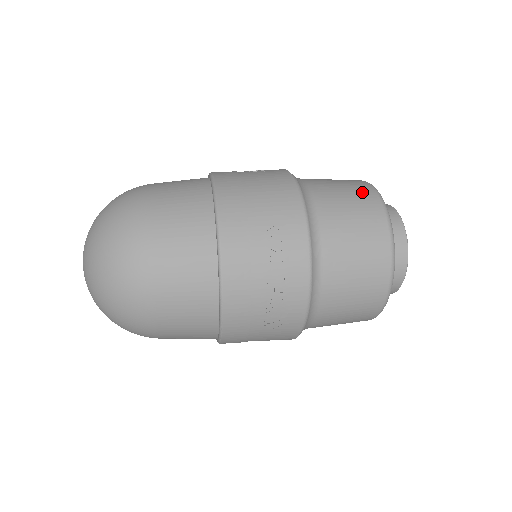
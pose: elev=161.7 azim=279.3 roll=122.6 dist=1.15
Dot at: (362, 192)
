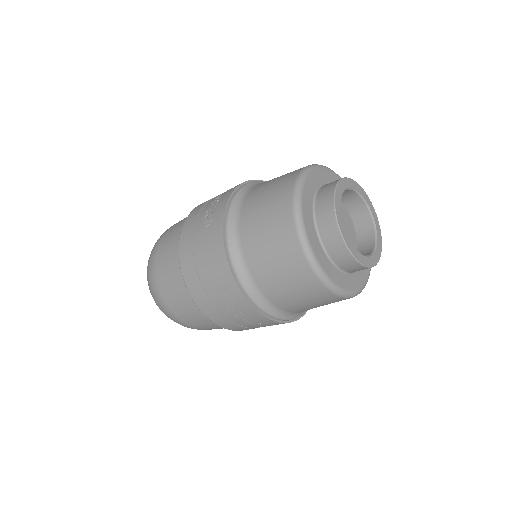
Dot at: occluded
